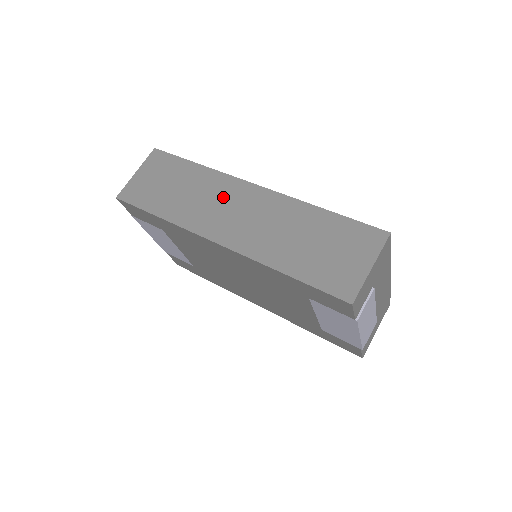
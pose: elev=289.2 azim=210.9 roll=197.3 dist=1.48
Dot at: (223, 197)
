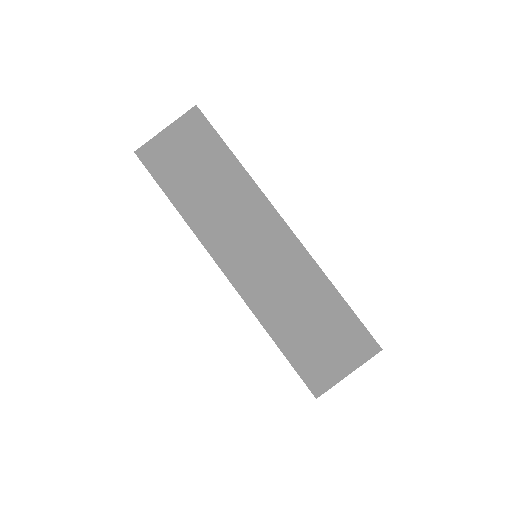
Dot at: (248, 220)
